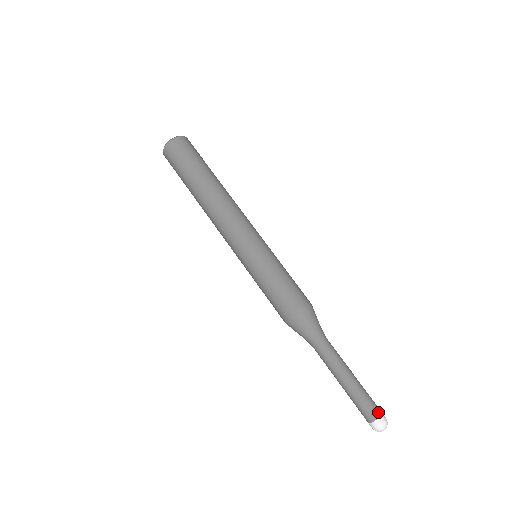
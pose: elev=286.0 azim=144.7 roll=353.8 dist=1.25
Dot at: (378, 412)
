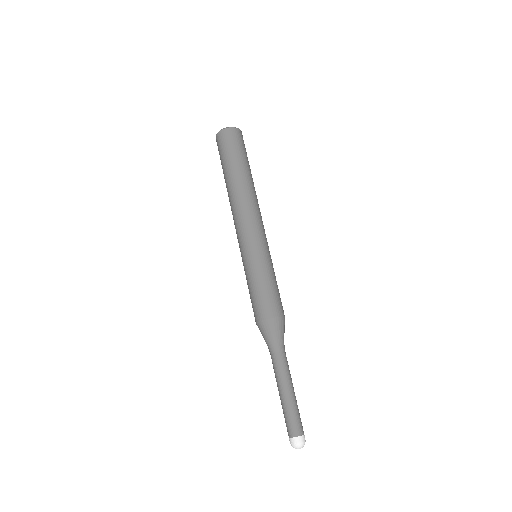
Dot at: (301, 431)
